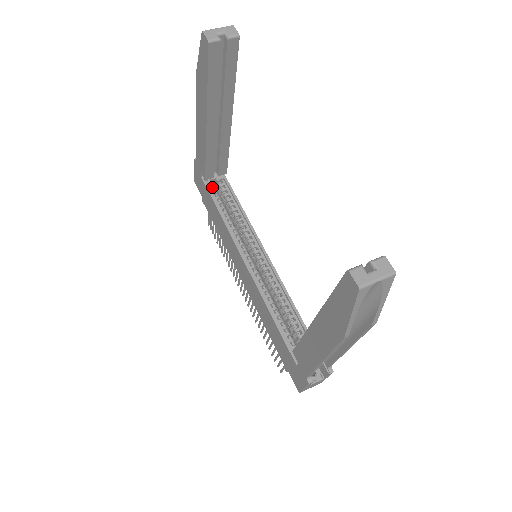
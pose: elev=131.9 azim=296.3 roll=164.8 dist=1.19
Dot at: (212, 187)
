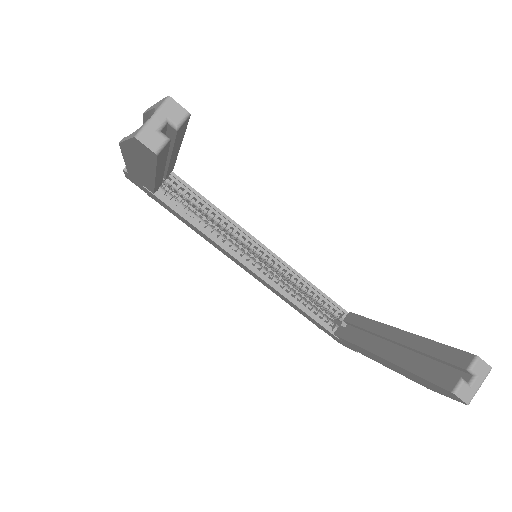
Dot at: (162, 192)
